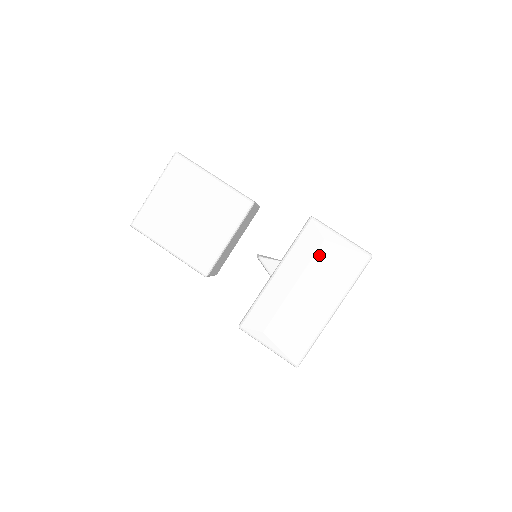
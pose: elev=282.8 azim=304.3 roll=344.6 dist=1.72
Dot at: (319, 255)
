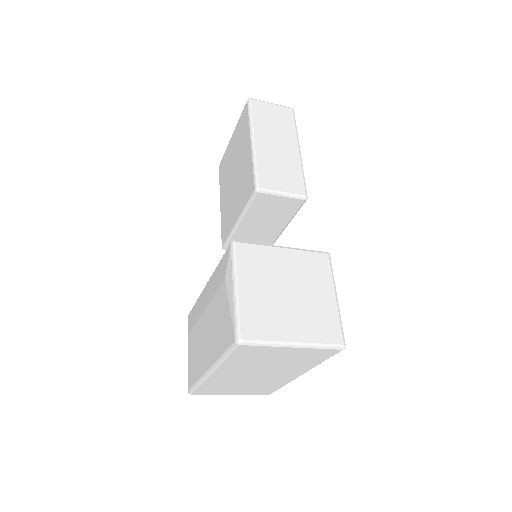
Dot at: (219, 294)
